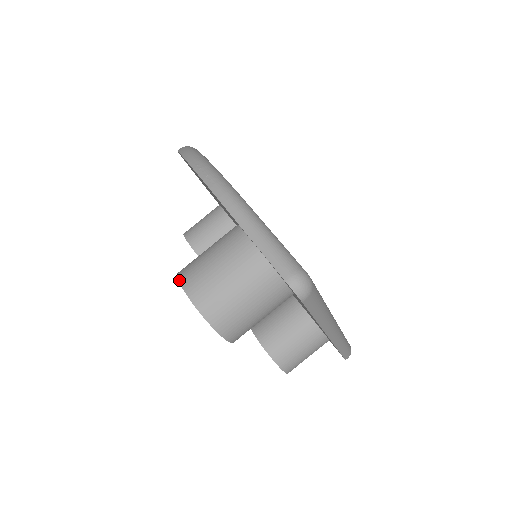
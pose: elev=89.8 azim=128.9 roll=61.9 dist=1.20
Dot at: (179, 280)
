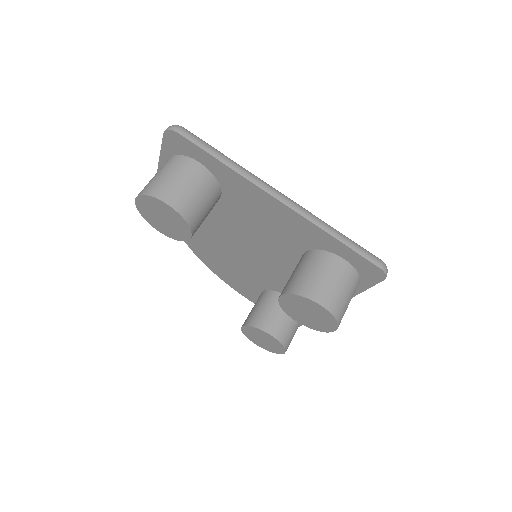
Dot at: (137, 209)
